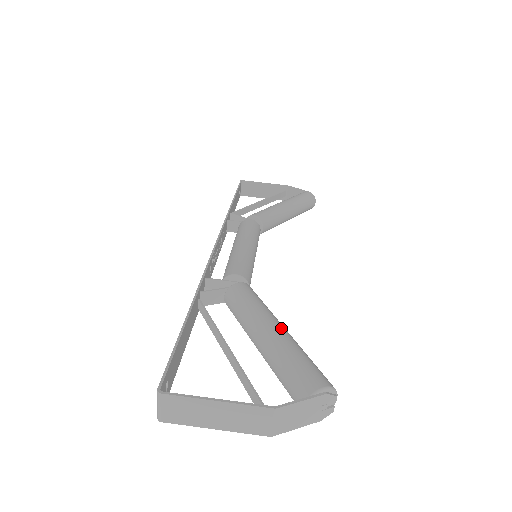
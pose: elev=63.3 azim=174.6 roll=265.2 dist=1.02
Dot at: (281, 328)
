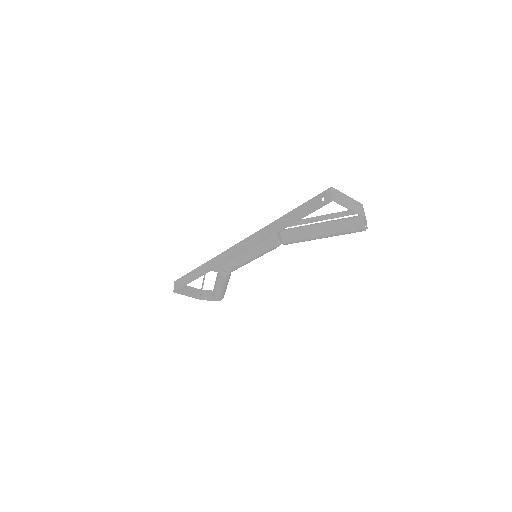
Dot at: occluded
